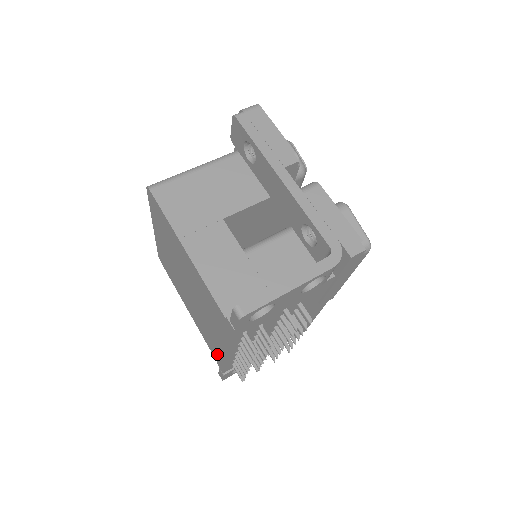
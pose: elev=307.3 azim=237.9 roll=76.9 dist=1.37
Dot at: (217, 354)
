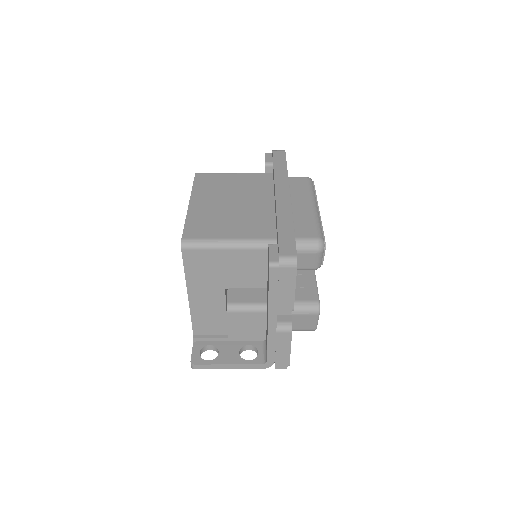
Dot at: occluded
